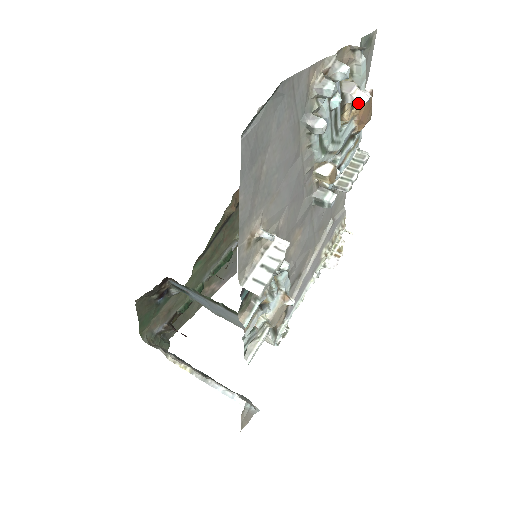
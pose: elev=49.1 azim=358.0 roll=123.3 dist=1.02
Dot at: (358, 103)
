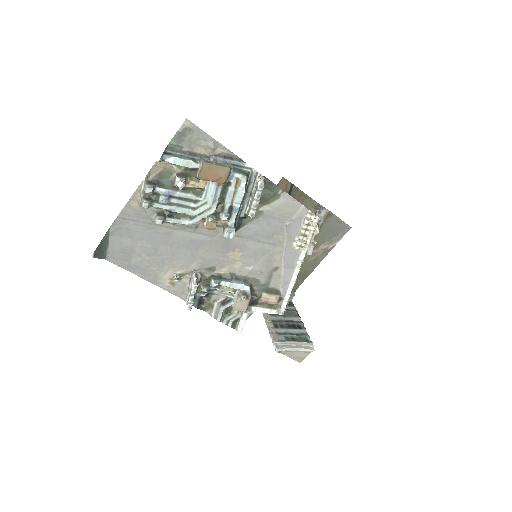
Dot at: (198, 176)
